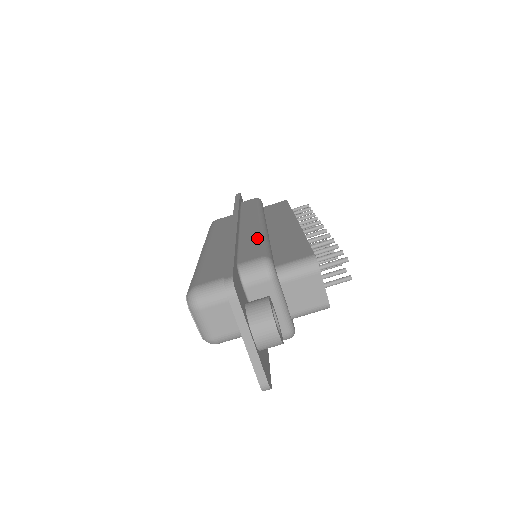
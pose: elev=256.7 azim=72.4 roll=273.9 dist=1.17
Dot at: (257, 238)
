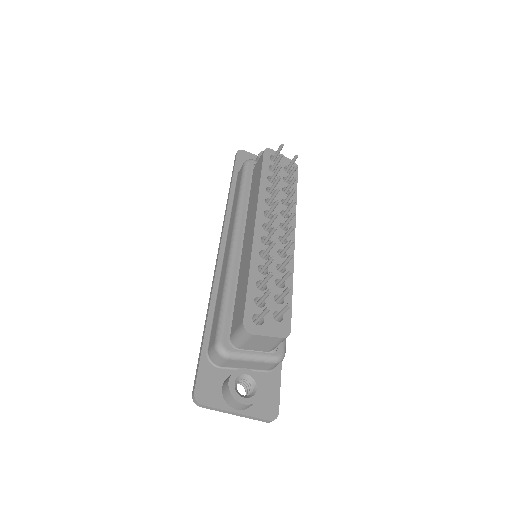
Dot at: (221, 295)
